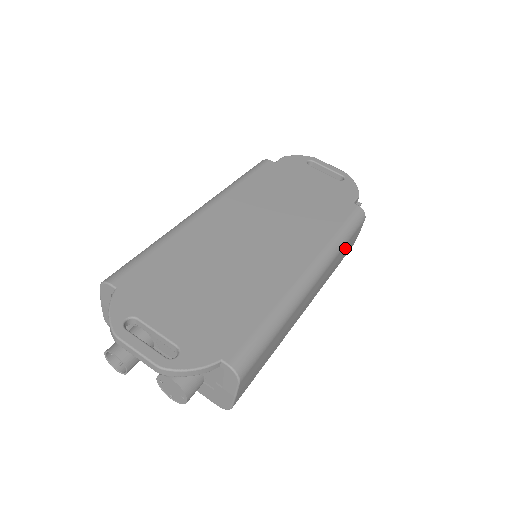
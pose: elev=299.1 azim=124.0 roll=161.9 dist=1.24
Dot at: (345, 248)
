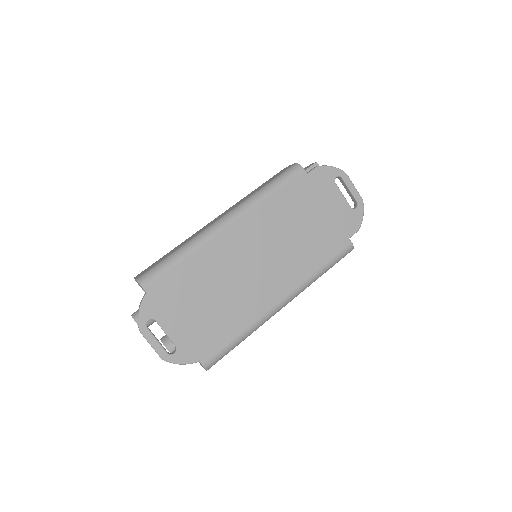
Dot at: occluded
